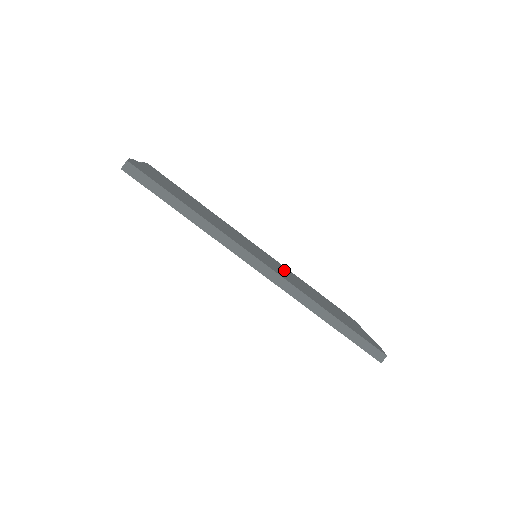
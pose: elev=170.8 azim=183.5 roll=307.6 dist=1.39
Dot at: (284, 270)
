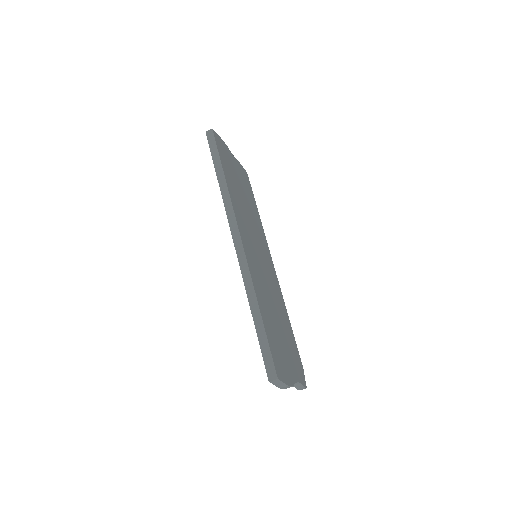
Dot at: (272, 286)
